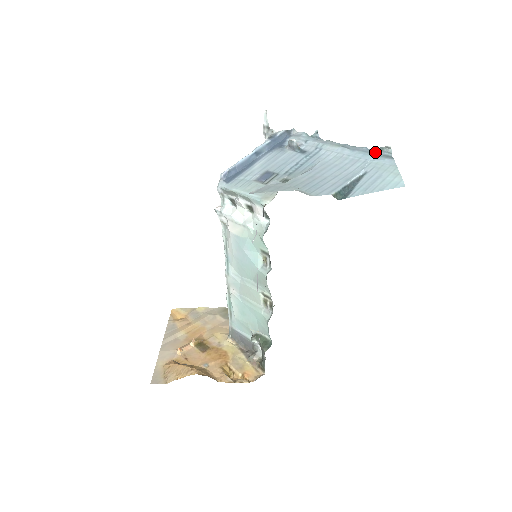
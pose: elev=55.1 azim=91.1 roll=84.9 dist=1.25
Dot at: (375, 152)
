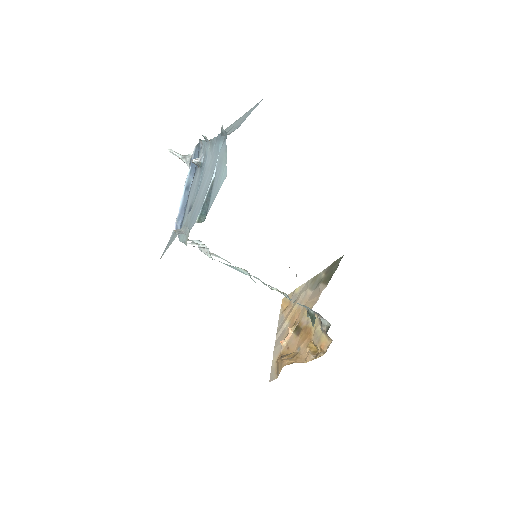
Dot at: (221, 137)
